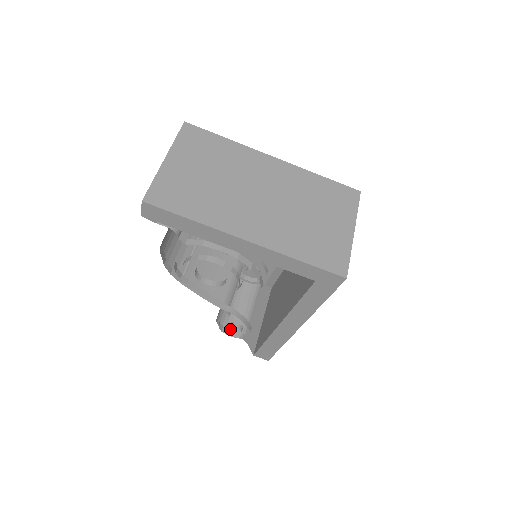
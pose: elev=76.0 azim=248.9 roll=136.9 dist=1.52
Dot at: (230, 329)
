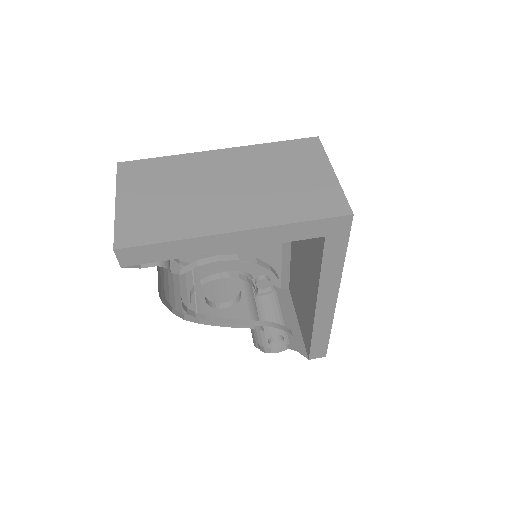
Dot at: (272, 347)
